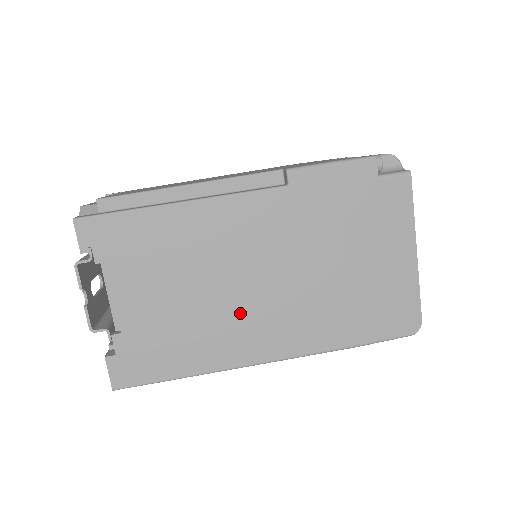
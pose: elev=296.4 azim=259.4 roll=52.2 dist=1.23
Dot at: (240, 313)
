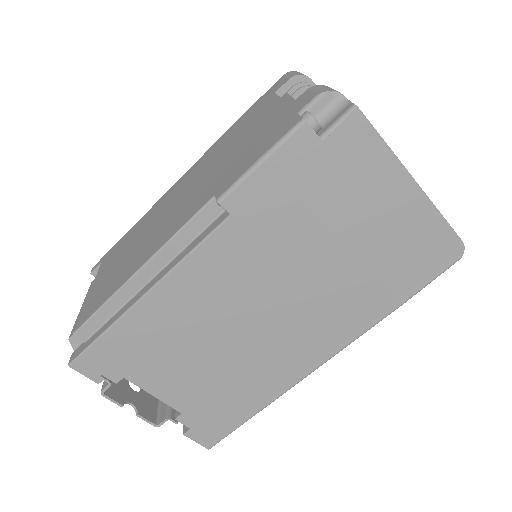
Dot at: (269, 344)
